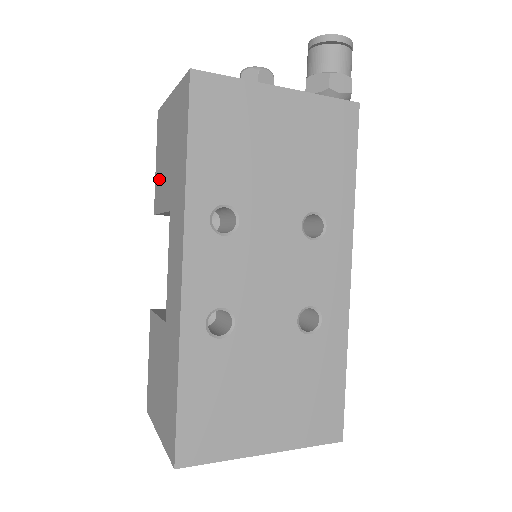
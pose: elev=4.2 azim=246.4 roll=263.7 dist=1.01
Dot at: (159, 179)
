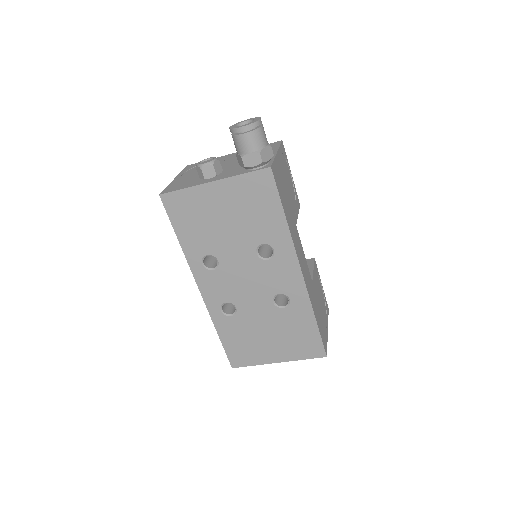
Dot at: occluded
